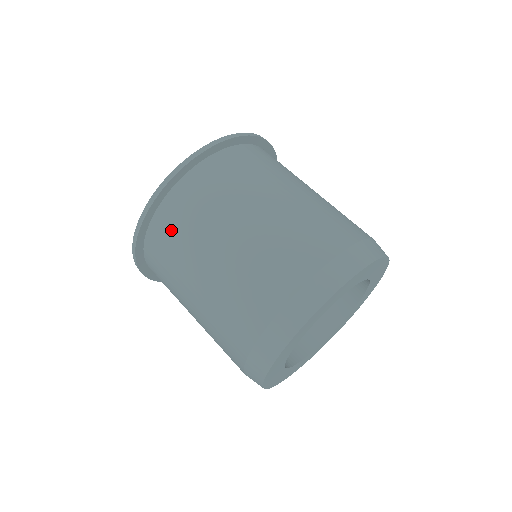
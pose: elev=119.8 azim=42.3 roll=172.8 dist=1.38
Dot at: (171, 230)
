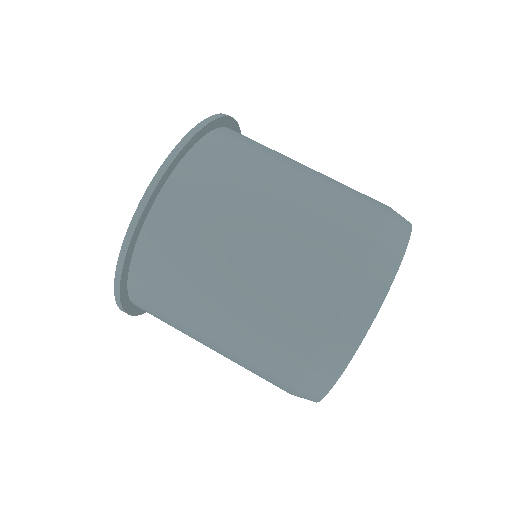
Dot at: (165, 262)
